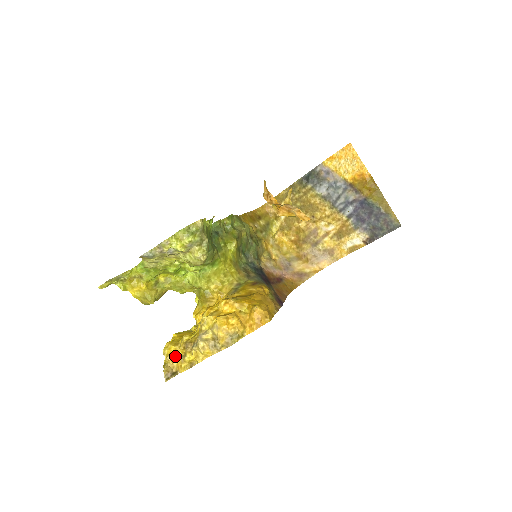
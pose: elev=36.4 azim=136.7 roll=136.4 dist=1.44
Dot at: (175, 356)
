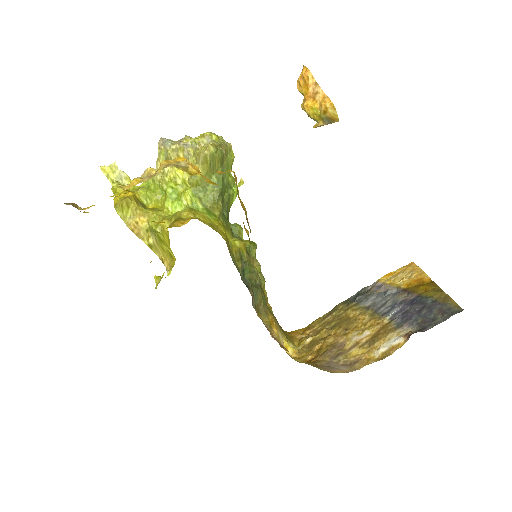
Dot at: occluded
